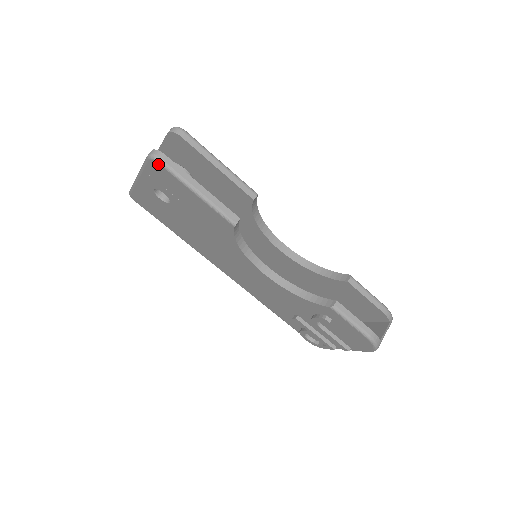
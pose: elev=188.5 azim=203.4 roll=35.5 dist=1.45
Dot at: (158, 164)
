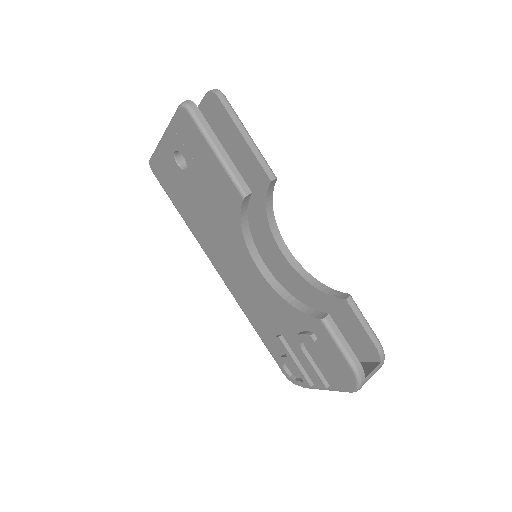
Dot at: (187, 113)
